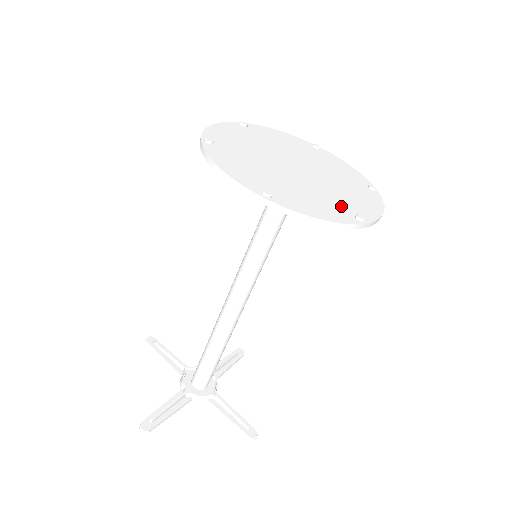
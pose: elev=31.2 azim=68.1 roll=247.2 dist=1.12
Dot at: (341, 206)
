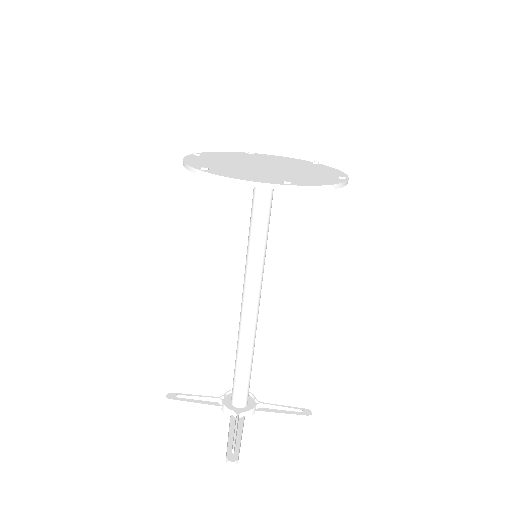
Dot at: (323, 176)
